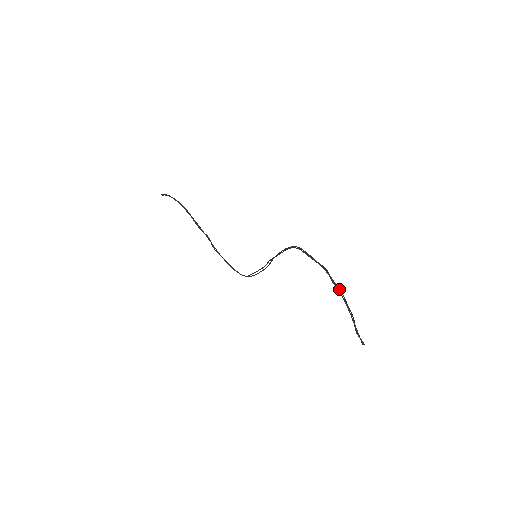
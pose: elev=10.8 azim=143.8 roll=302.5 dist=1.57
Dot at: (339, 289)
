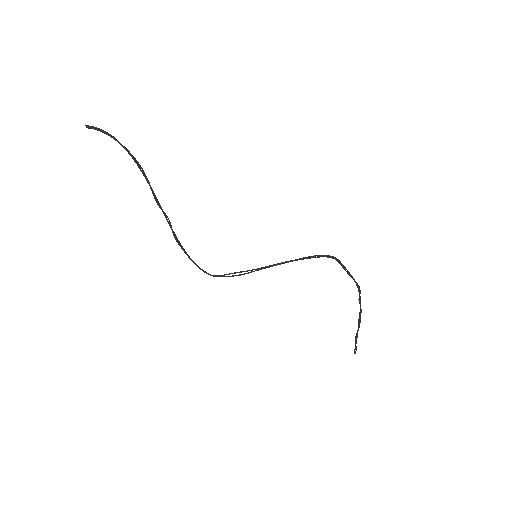
Dot at: (360, 304)
